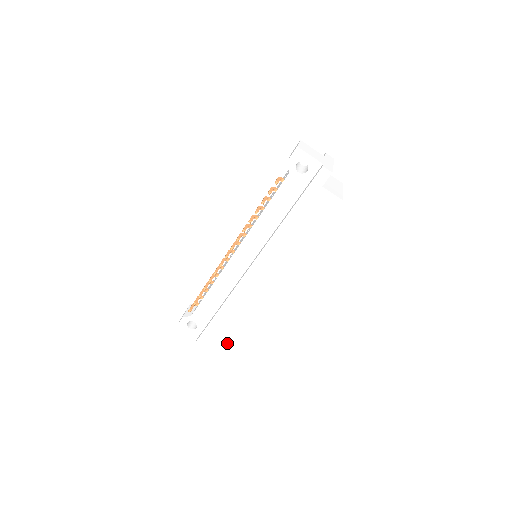
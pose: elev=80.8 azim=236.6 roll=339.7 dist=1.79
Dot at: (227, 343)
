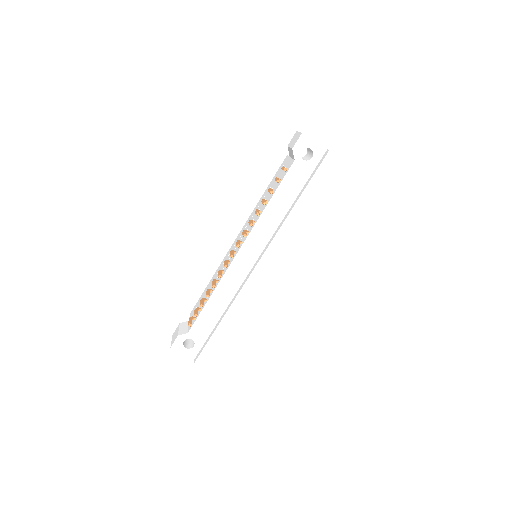
Dot at: (231, 357)
